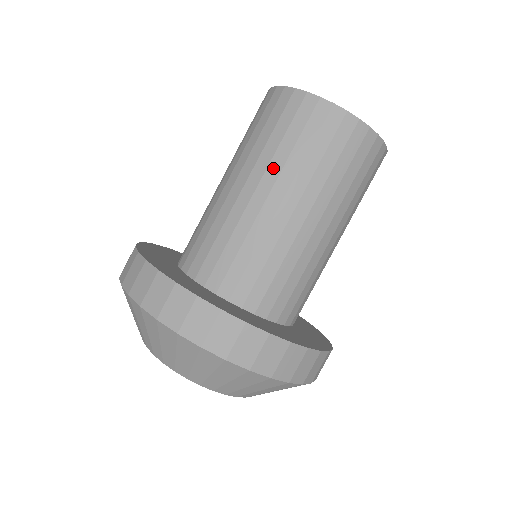
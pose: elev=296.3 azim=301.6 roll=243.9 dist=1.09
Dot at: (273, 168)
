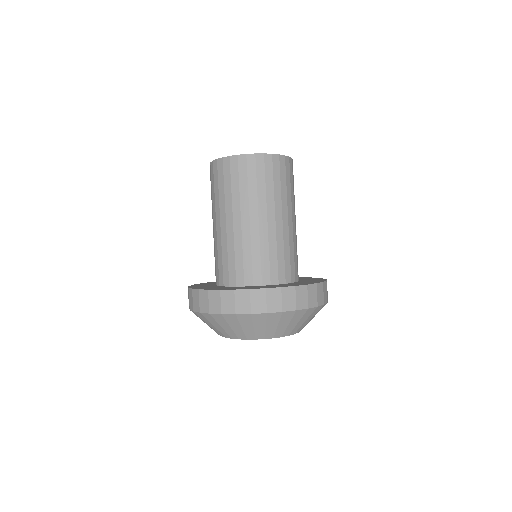
Dot at: (261, 203)
